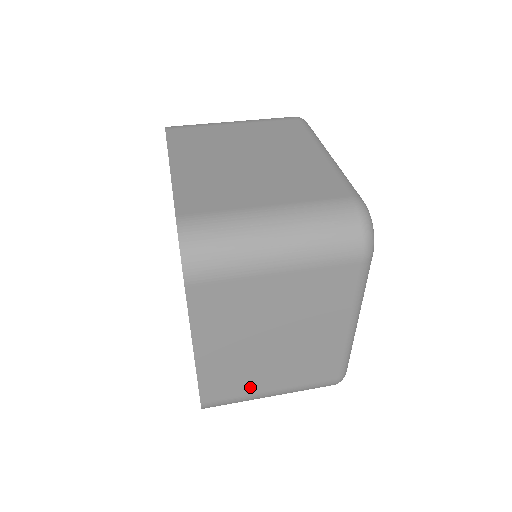
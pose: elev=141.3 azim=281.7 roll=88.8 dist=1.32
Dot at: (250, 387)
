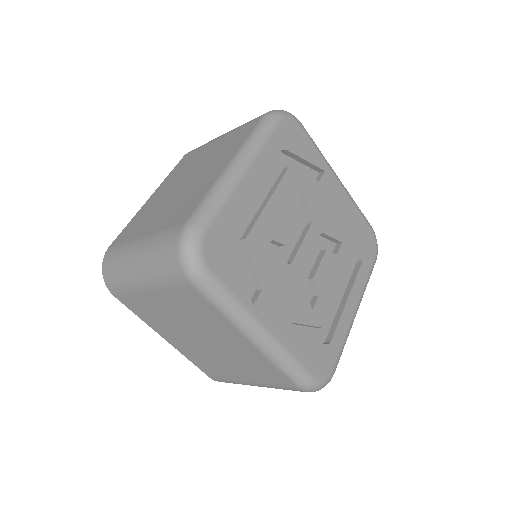
Dot at: (229, 374)
